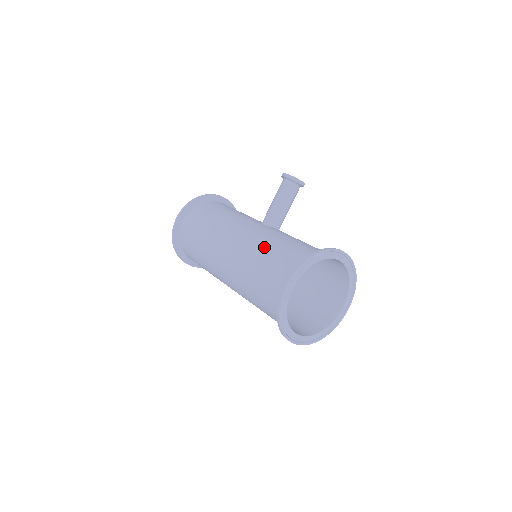
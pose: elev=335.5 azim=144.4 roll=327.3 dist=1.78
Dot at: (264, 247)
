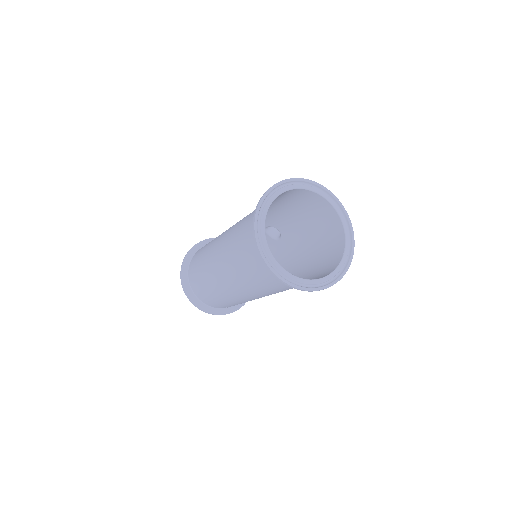
Dot at: occluded
